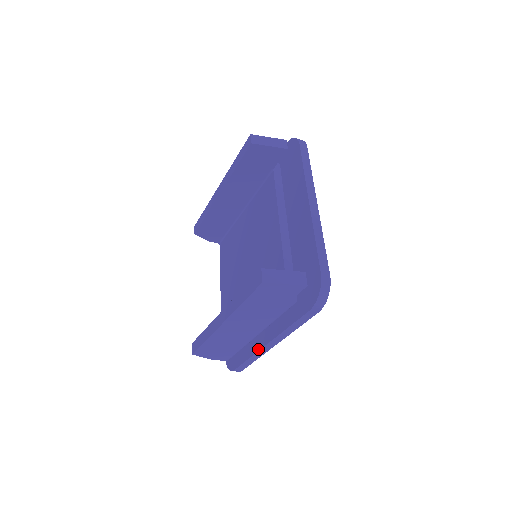
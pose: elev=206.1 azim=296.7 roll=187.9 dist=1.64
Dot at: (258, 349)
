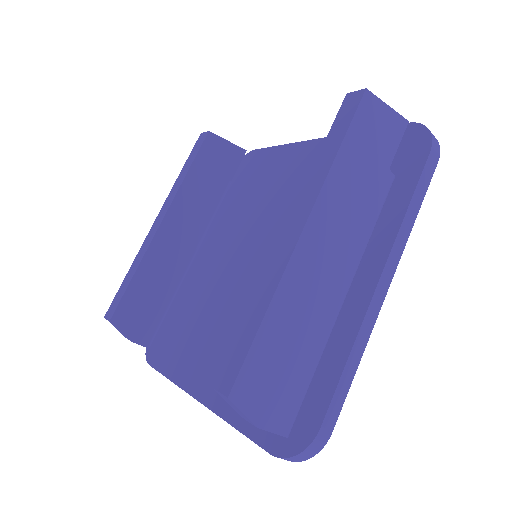
Dot at: (363, 312)
